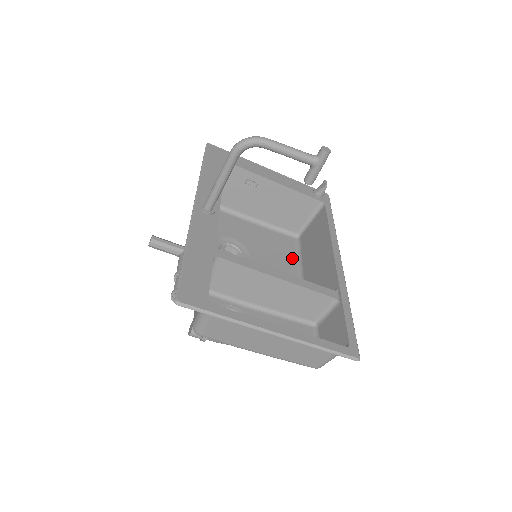
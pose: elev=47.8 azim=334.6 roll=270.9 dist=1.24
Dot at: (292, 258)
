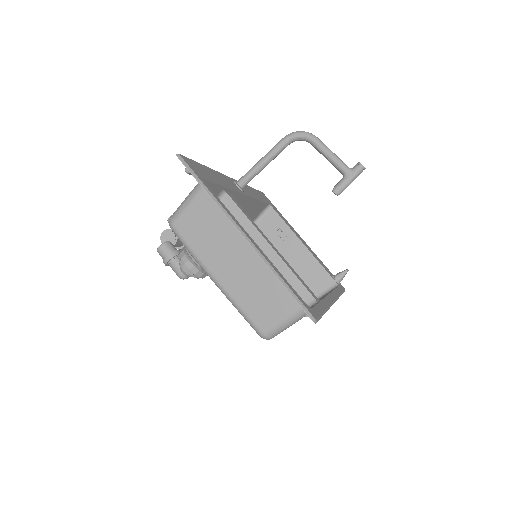
Dot at: occluded
